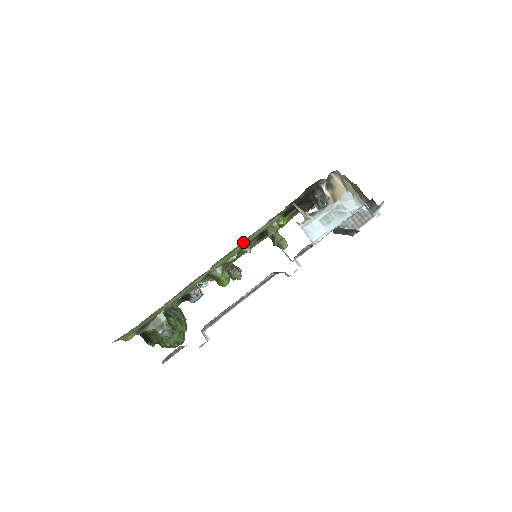
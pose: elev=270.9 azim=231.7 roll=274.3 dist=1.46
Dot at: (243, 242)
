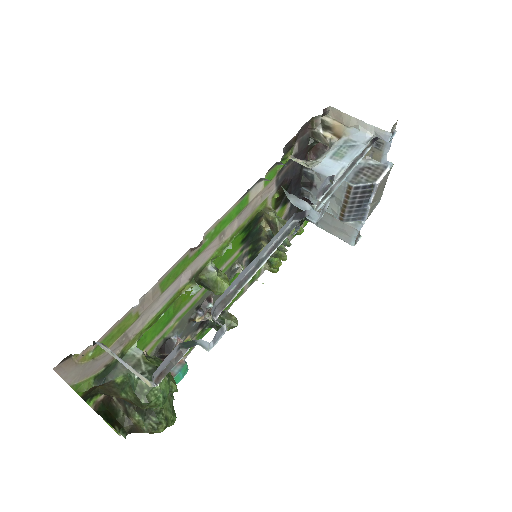
Dot at: (239, 207)
